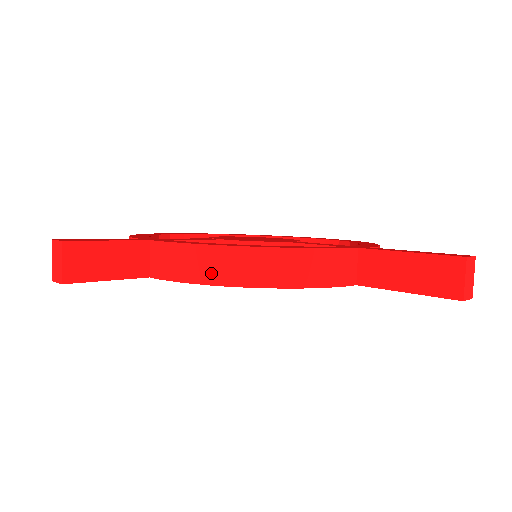
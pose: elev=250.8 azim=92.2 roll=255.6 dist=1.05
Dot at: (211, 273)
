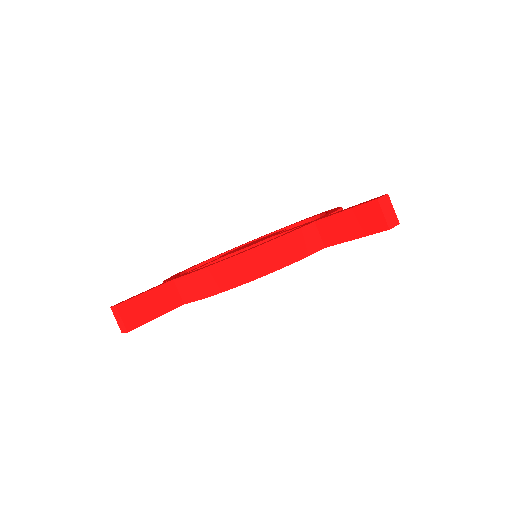
Dot at: (218, 284)
